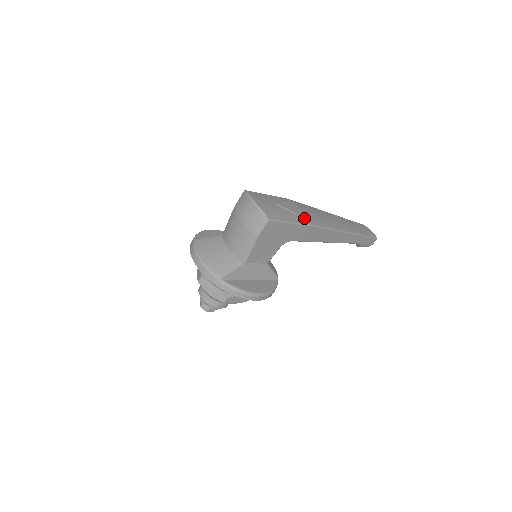
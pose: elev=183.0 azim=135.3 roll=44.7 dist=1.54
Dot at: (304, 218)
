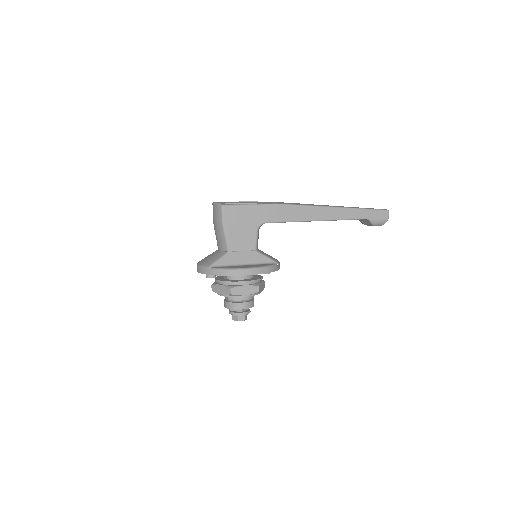
Dot at: (268, 202)
